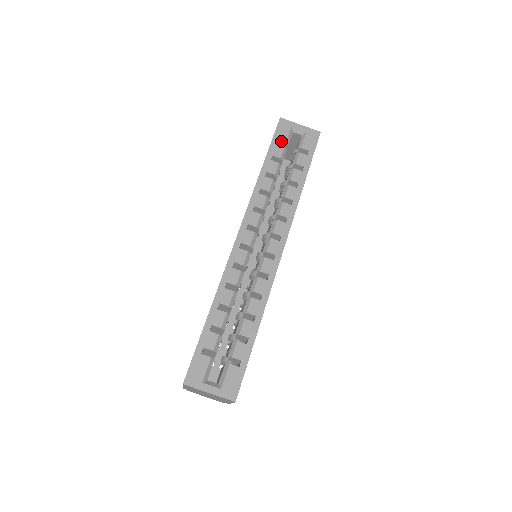
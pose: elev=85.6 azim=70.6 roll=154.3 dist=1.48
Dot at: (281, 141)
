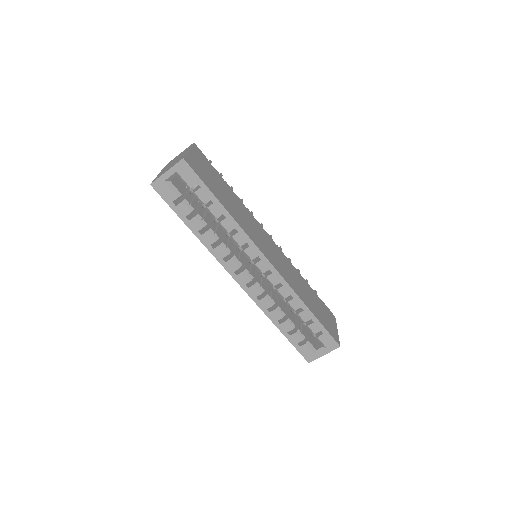
Dot at: occluded
